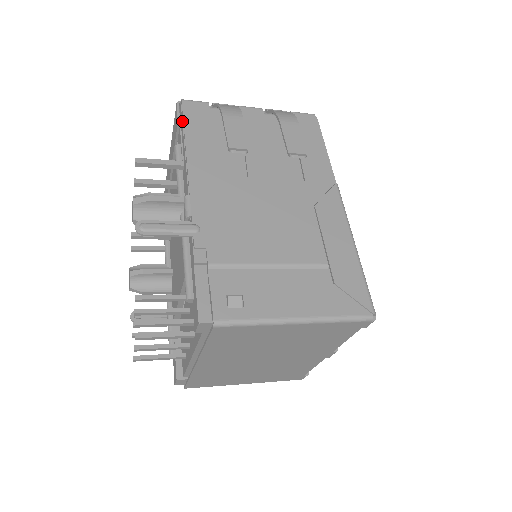
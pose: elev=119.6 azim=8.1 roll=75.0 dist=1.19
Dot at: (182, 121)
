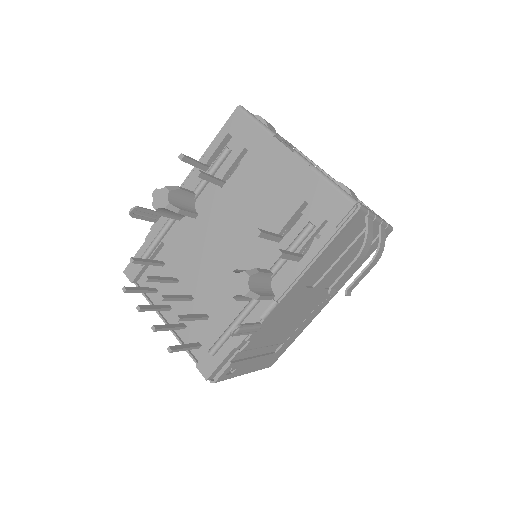
Dot at: (338, 229)
